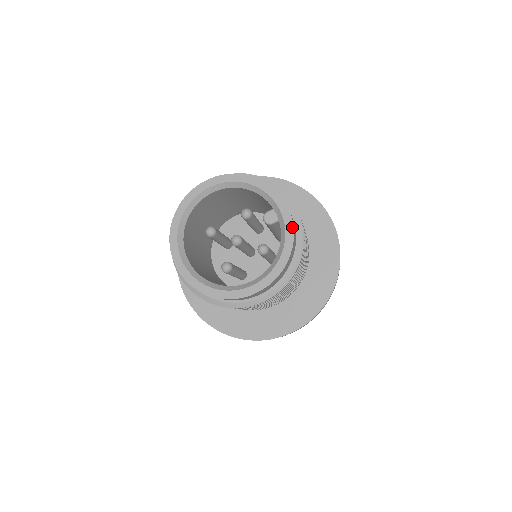
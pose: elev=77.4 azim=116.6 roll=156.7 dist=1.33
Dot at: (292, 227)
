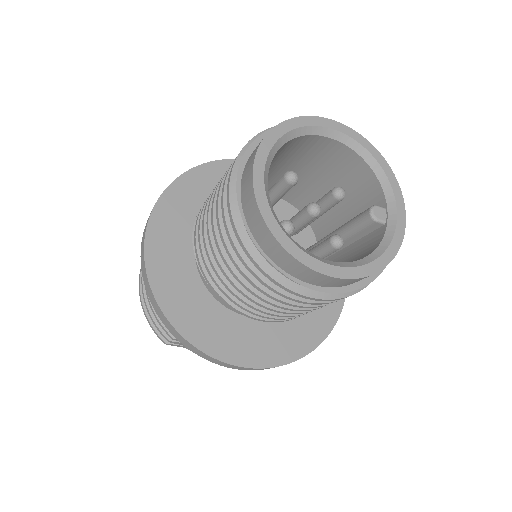
Dot at: (401, 240)
